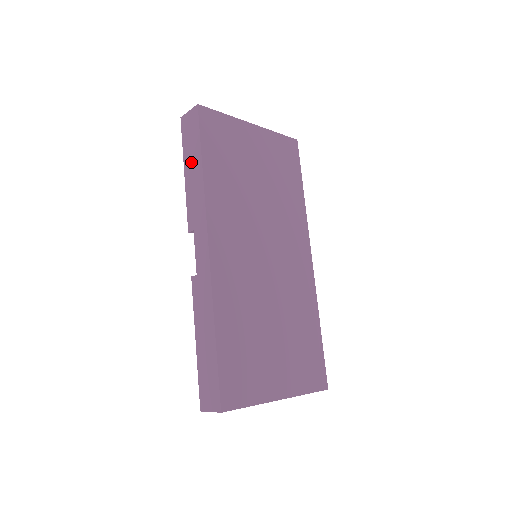
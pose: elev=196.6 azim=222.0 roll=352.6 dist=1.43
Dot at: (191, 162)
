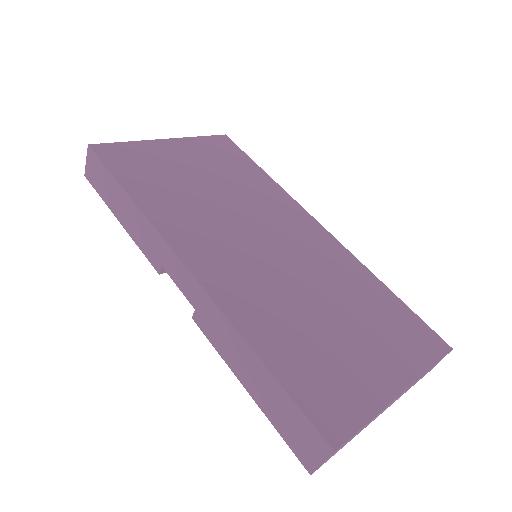
Dot at: (116, 203)
